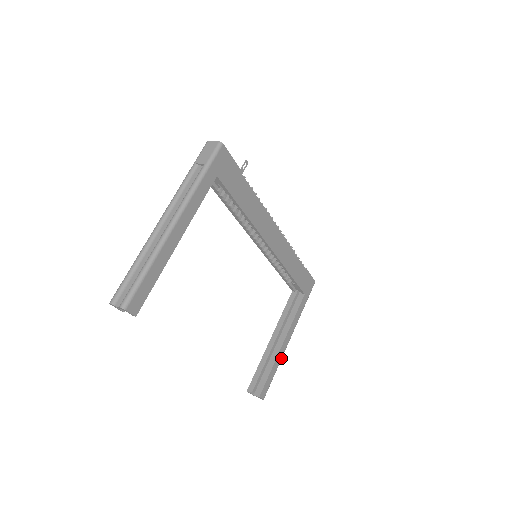
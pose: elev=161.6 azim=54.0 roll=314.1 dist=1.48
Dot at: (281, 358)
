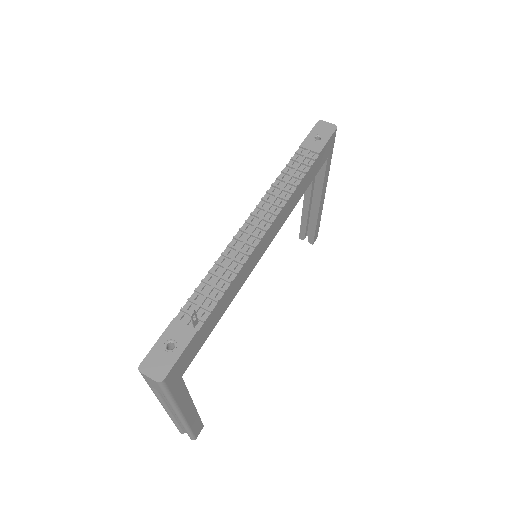
Dot at: (322, 209)
